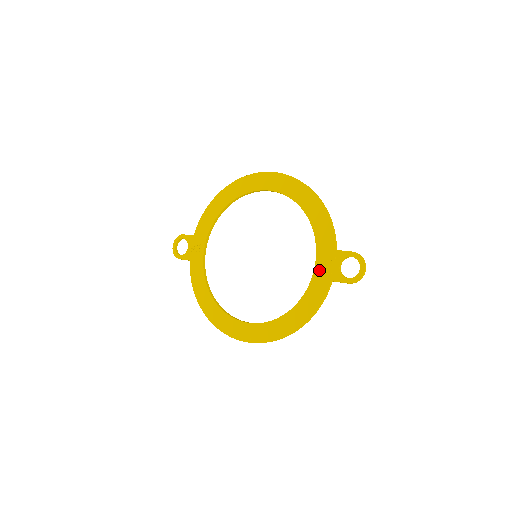
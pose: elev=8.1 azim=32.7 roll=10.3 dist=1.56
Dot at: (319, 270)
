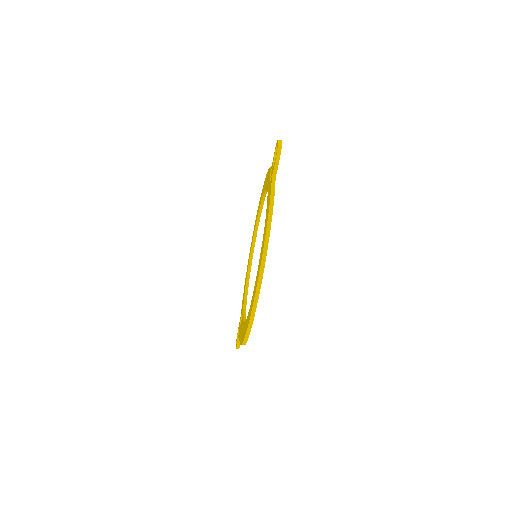
Dot at: (268, 189)
